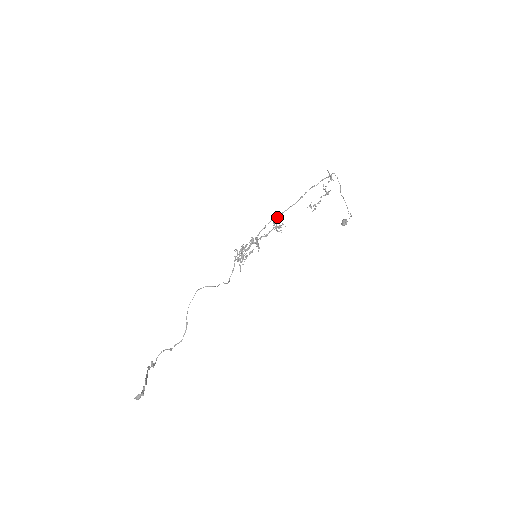
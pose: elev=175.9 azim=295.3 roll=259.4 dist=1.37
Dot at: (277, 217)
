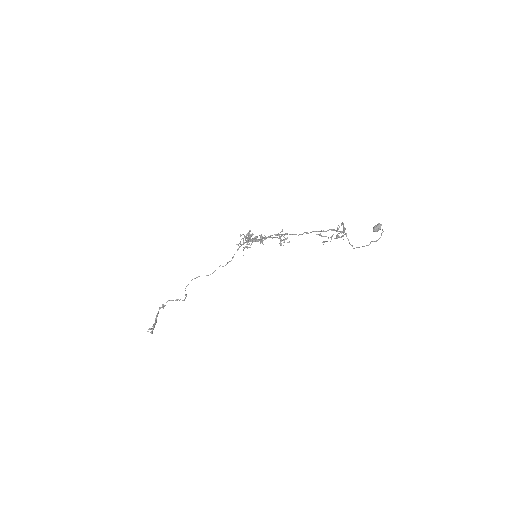
Dot at: (282, 231)
